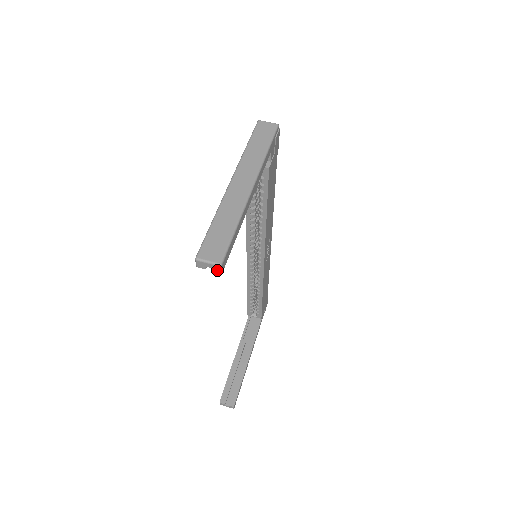
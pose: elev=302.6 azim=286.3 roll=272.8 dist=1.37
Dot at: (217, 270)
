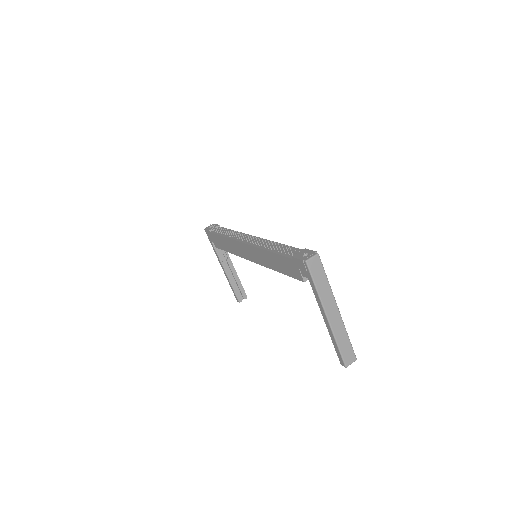
Dot at: occluded
